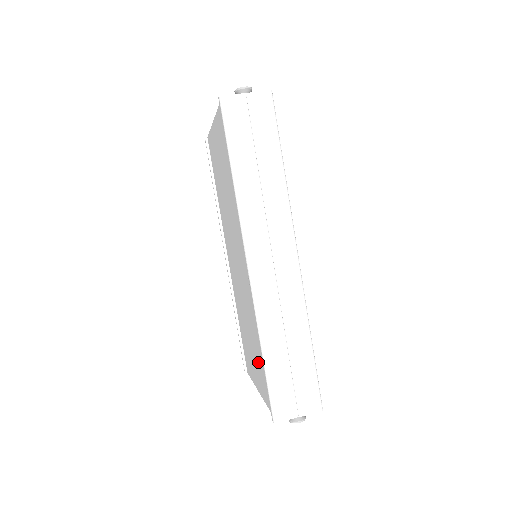
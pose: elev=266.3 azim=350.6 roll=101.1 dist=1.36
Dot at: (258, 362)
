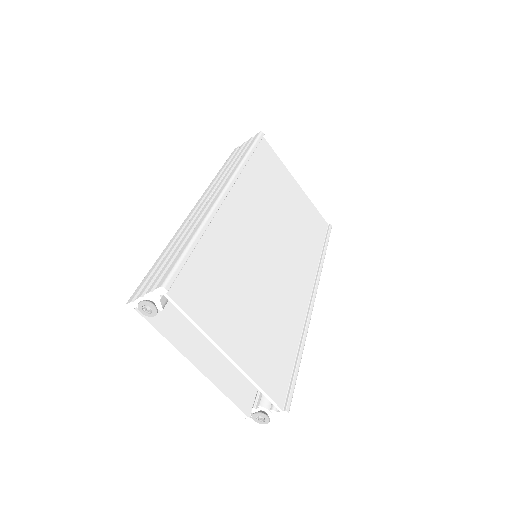
Dot at: occluded
